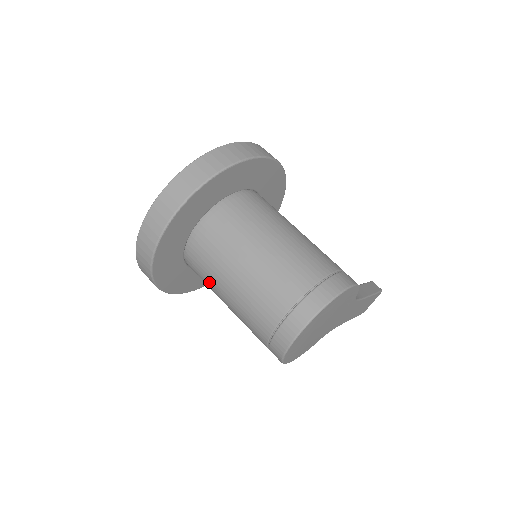
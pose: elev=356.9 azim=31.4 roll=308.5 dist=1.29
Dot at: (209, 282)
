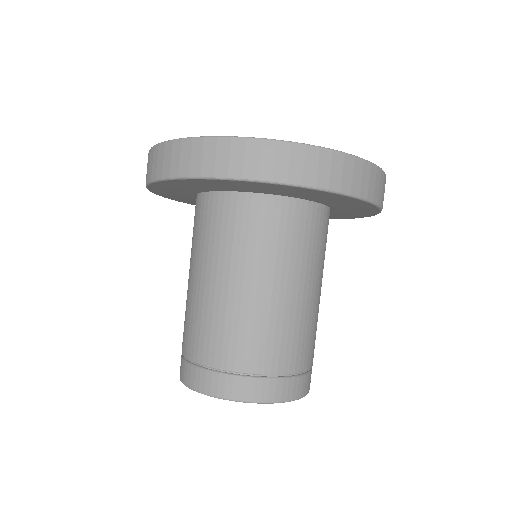
Dot at: (221, 247)
